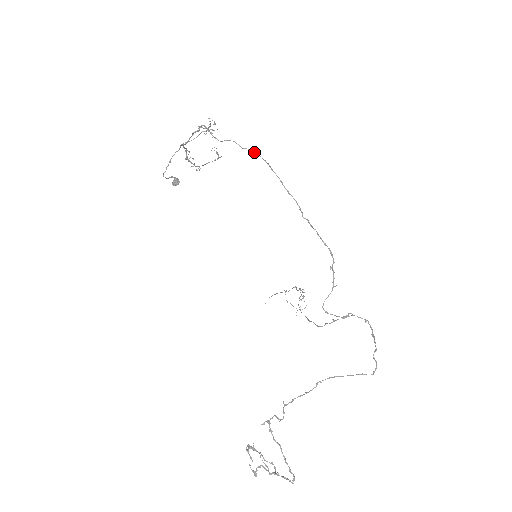
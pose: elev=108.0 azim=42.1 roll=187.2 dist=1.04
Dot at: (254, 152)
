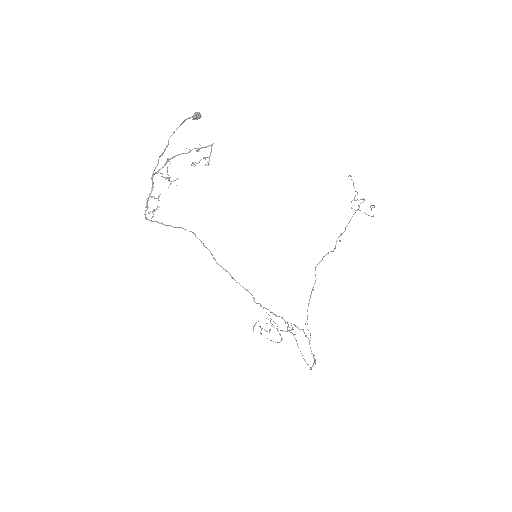
Dot at: (204, 246)
